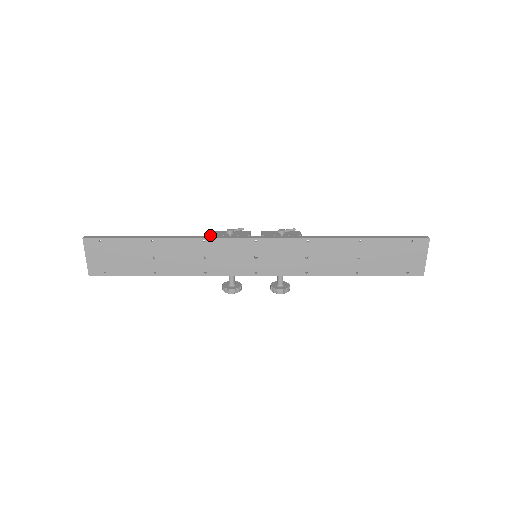
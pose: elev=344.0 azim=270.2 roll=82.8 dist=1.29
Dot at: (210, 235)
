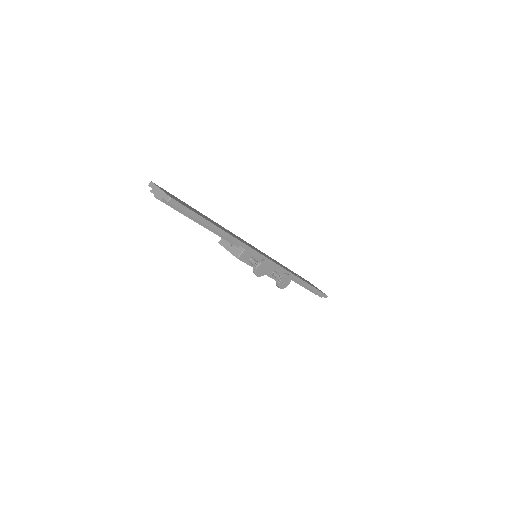
Dot at: occluded
